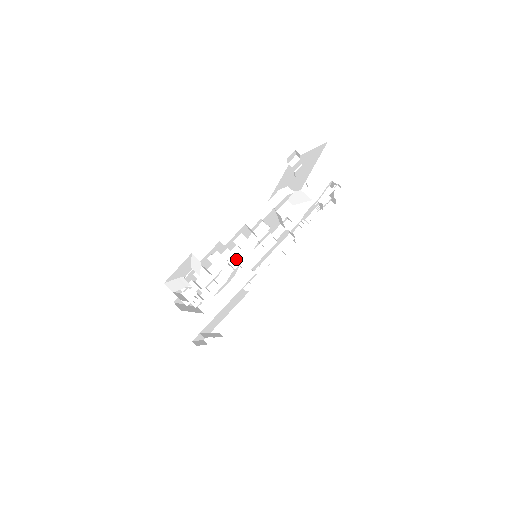
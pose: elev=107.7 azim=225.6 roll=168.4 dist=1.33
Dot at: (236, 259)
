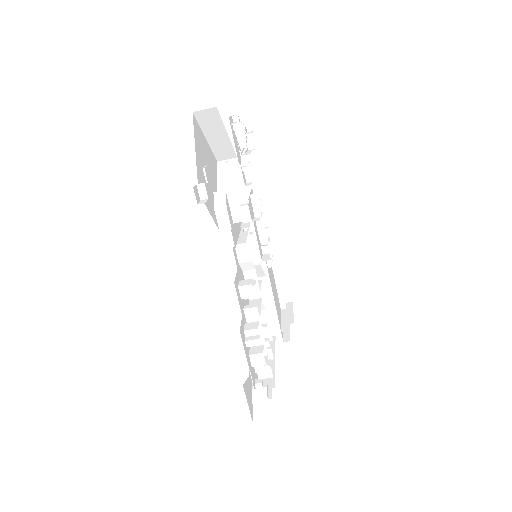
Dot at: occluded
